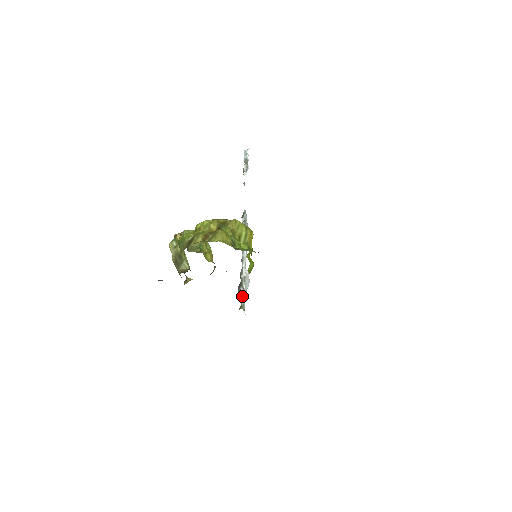
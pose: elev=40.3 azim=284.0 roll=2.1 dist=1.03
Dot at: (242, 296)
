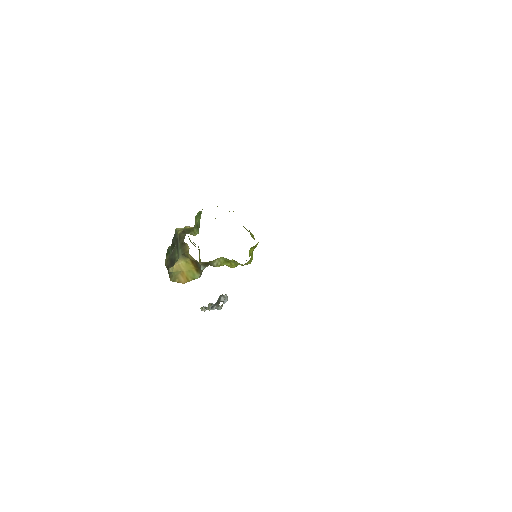
Dot at: (222, 300)
